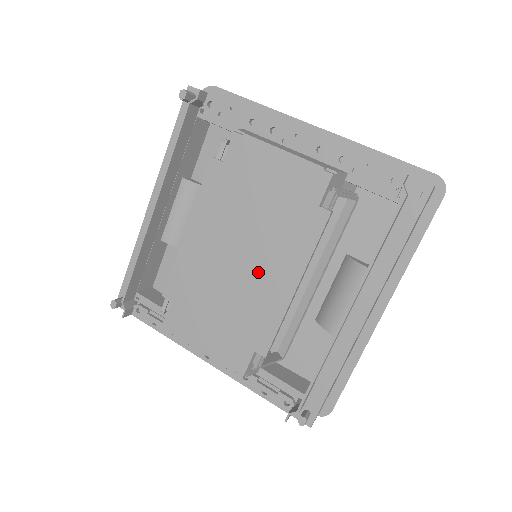
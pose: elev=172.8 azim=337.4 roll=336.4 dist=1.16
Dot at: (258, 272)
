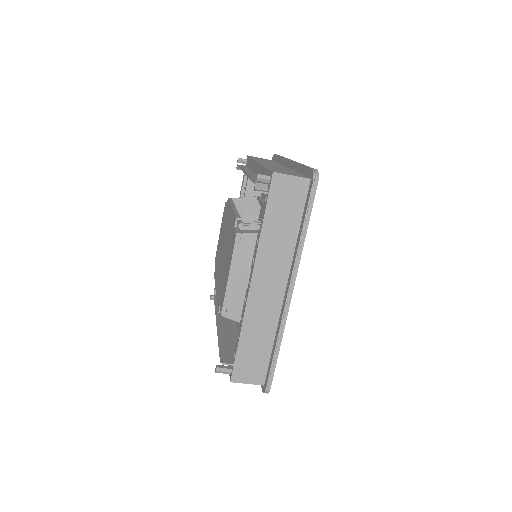
Dot at: (226, 235)
